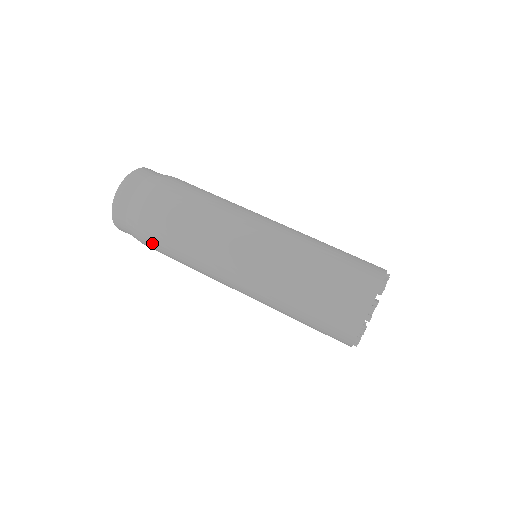
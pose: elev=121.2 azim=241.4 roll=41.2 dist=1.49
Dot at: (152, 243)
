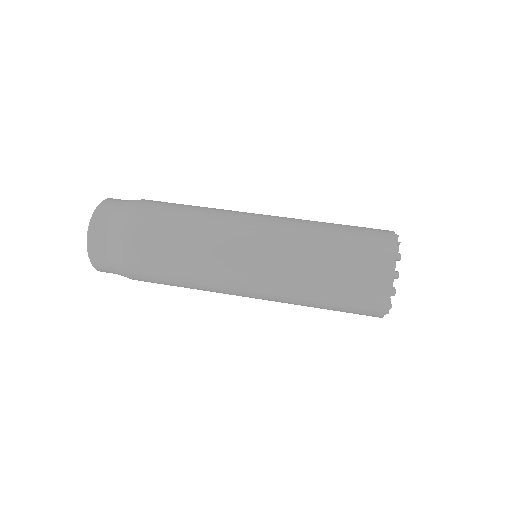
Dot at: (140, 253)
